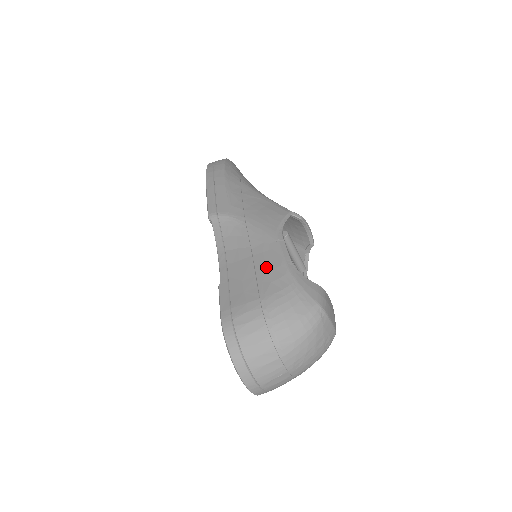
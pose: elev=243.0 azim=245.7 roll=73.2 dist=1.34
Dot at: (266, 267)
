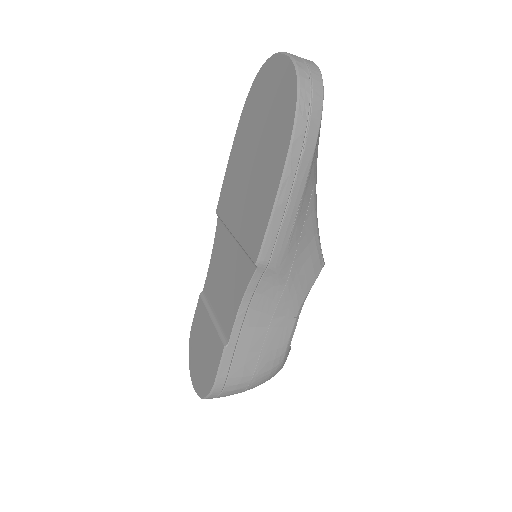
Dot at: (273, 346)
